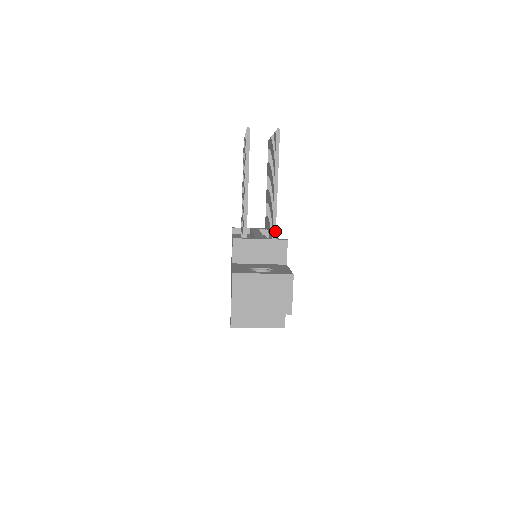
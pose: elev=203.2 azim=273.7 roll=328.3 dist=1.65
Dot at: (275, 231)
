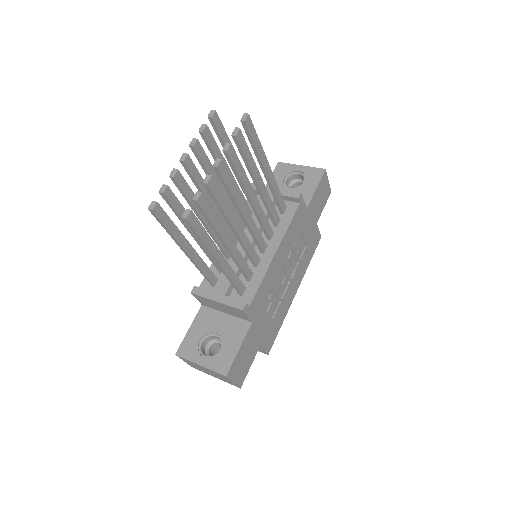
Dot at: (236, 288)
